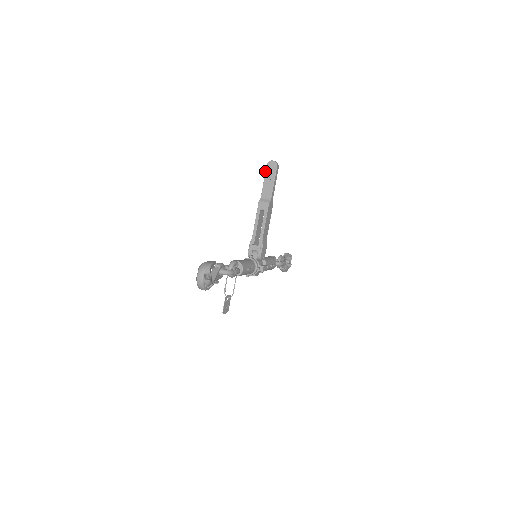
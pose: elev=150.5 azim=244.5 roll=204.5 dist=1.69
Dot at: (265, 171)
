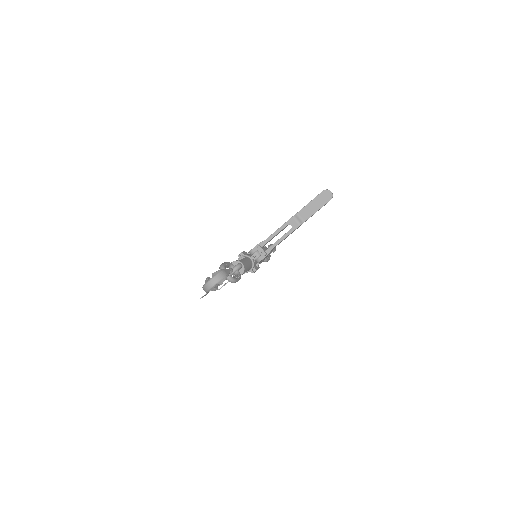
Dot at: (318, 195)
